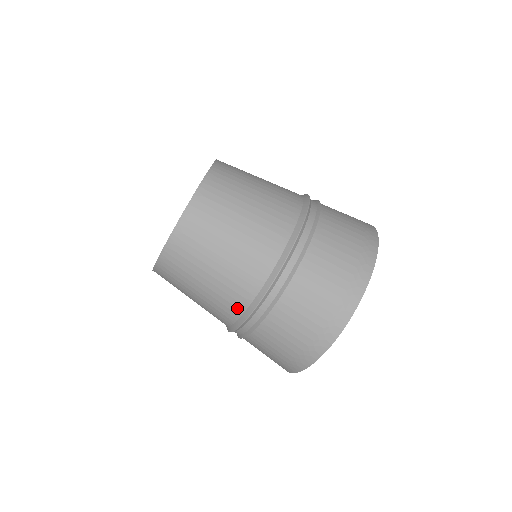
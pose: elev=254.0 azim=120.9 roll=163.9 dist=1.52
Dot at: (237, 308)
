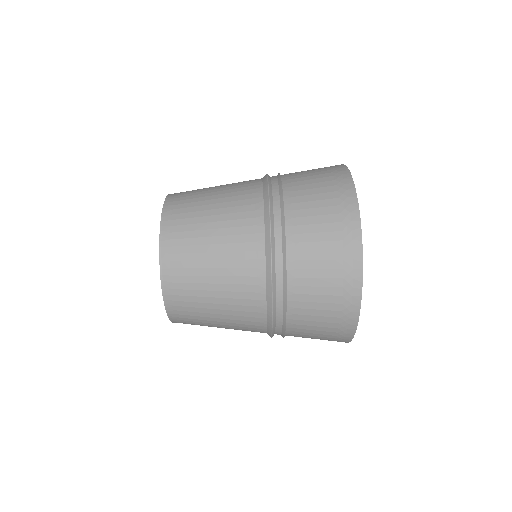
Dot at: (255, 218)
